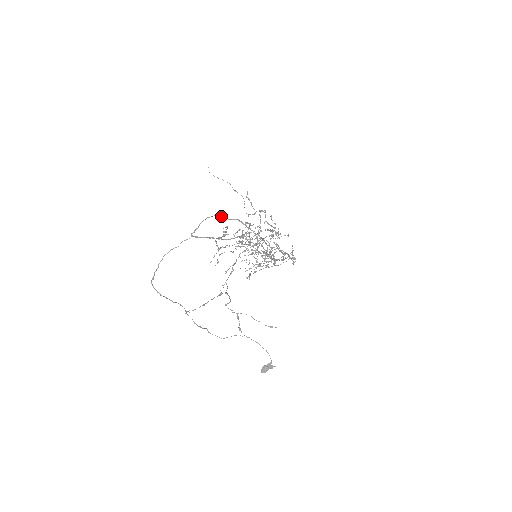
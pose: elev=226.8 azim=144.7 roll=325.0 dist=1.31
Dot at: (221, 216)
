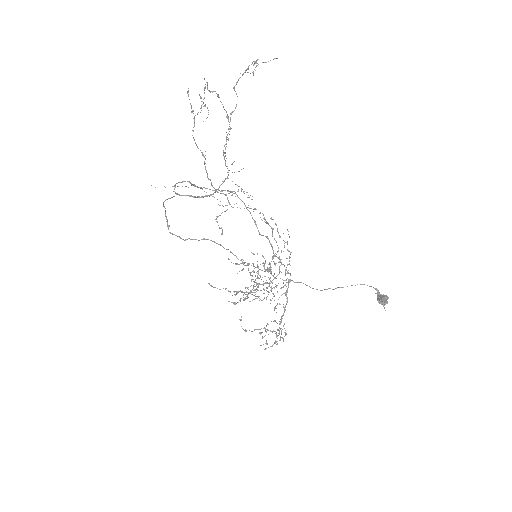
Dot at: (188, 181)
